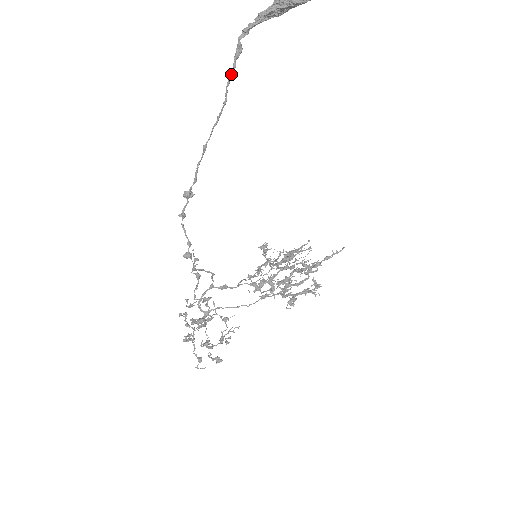
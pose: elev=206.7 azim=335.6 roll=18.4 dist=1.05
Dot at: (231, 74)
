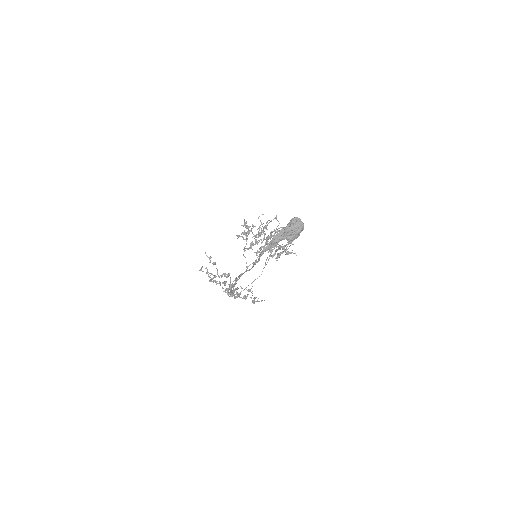
Dot at: (257, 262)
